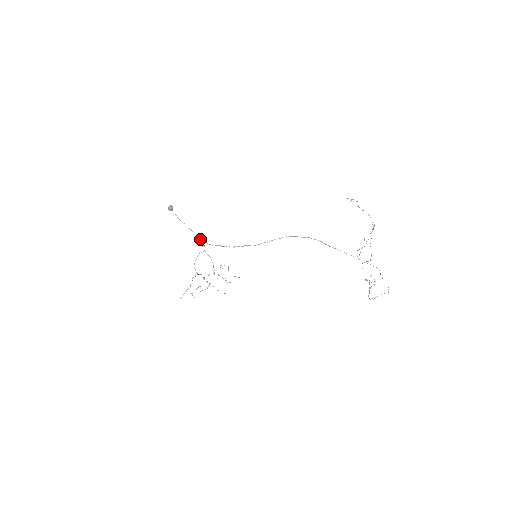
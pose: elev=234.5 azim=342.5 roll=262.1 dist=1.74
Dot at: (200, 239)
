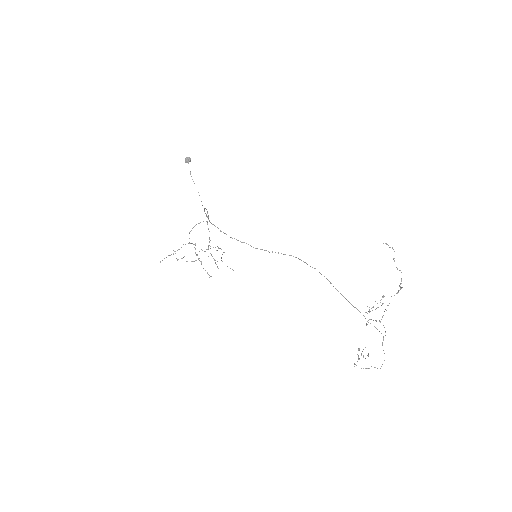
Dot at: (204, 209)
